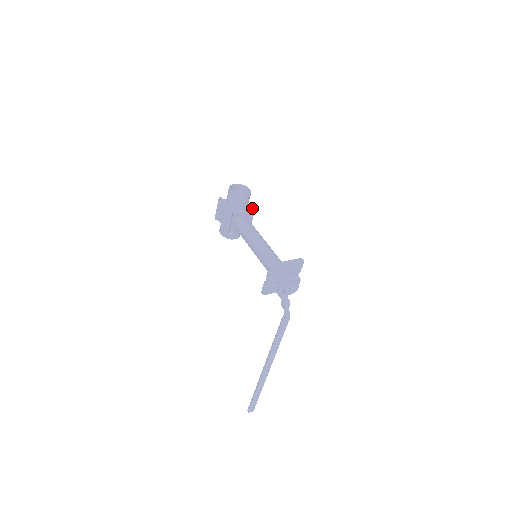
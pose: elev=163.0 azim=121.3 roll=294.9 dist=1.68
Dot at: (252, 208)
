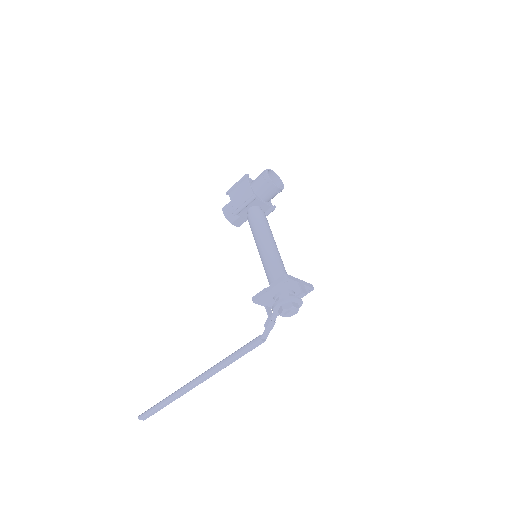
Dot at: (274, 205)
